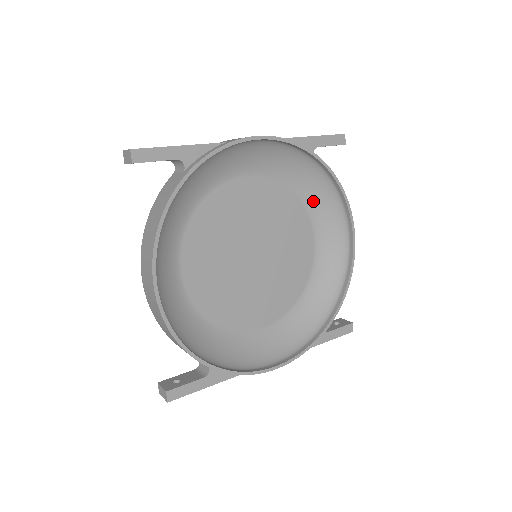
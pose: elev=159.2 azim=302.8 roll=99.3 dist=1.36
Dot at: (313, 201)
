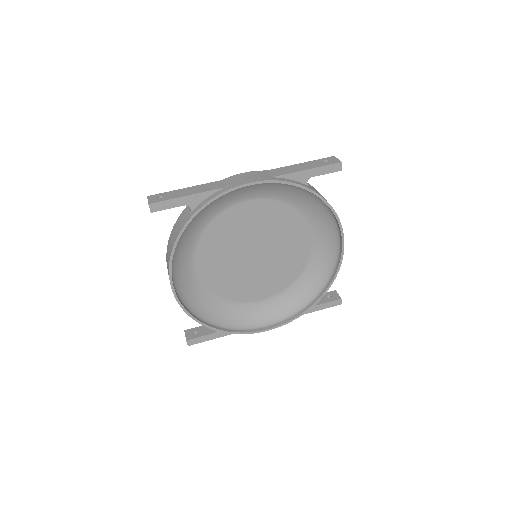
Dot at: (310, 212)
